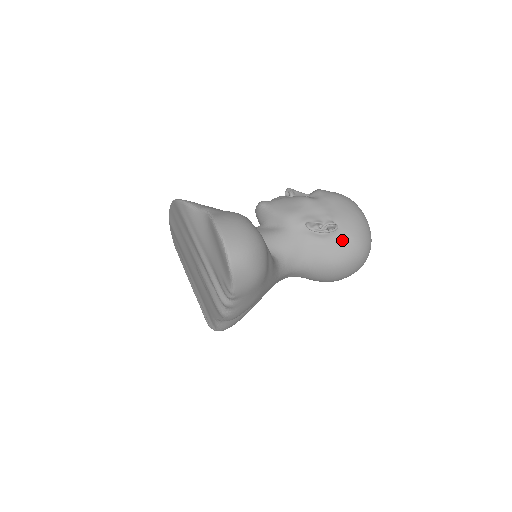
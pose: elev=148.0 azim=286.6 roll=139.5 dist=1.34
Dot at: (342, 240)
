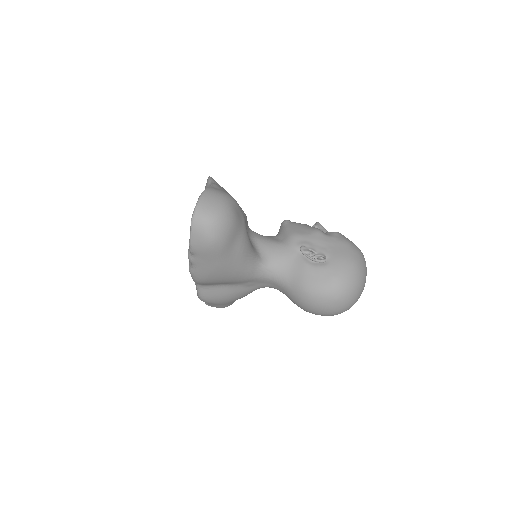
Dot at: (323, 273)
